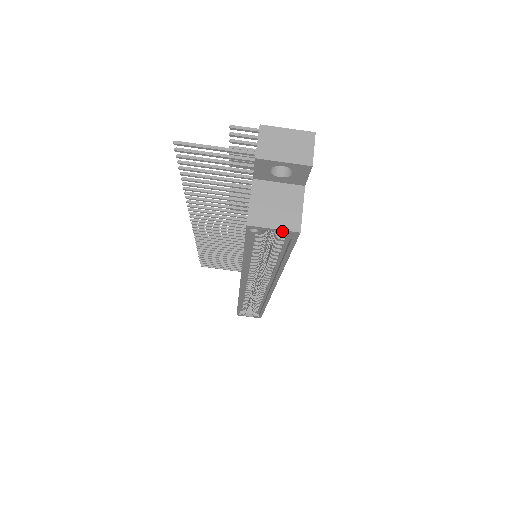
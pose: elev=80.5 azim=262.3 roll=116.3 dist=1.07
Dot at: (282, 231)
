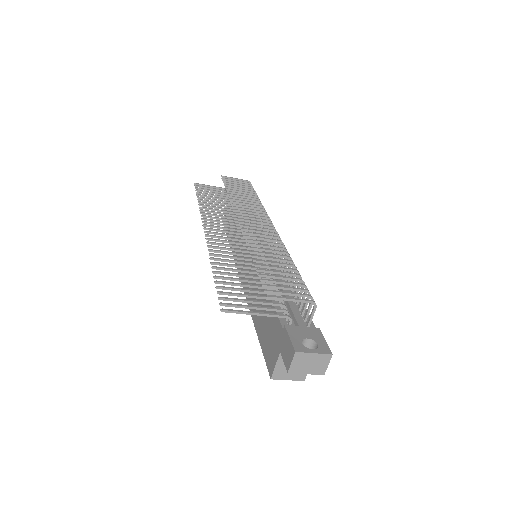
Dot at: (293, 379)
